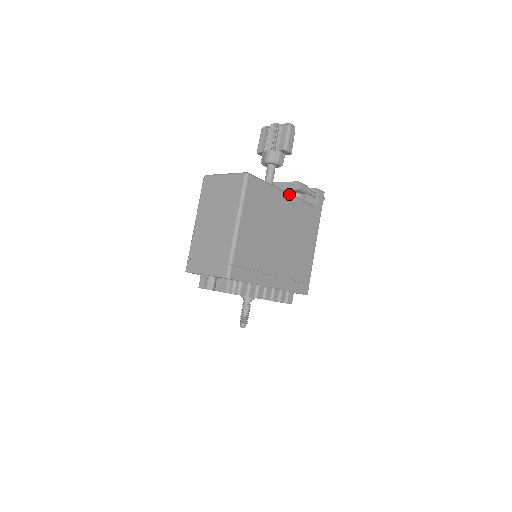
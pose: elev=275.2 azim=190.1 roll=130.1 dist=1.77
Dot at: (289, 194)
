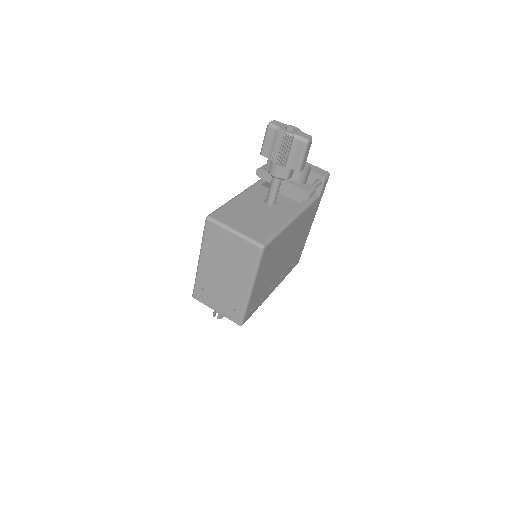
Dot at: (297, 216)
